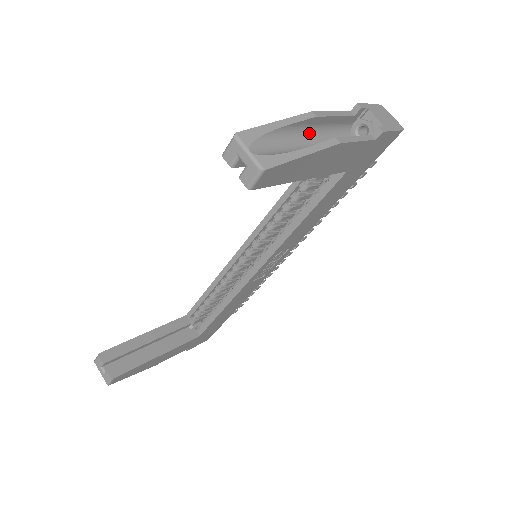
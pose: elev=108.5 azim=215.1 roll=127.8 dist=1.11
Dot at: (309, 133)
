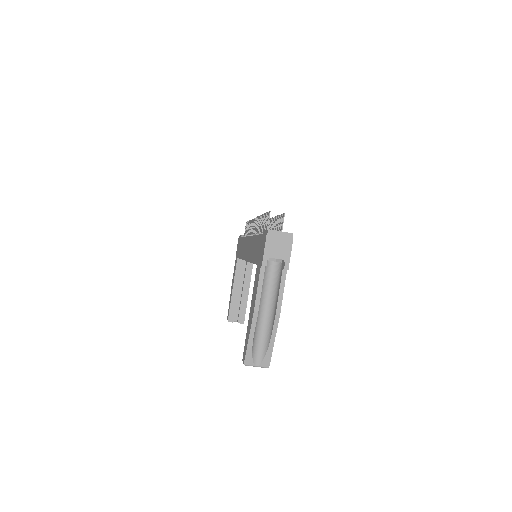
Dot at: (259, 309)
